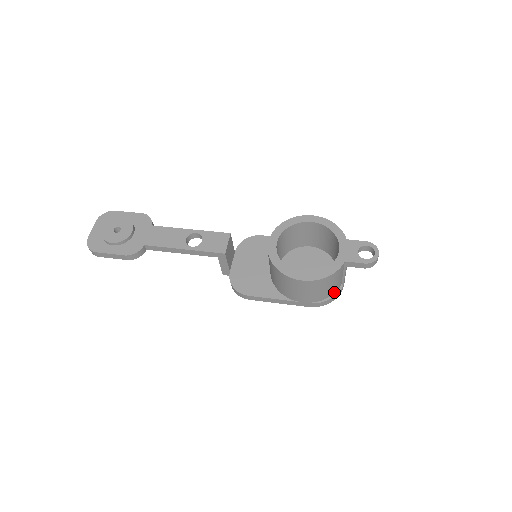
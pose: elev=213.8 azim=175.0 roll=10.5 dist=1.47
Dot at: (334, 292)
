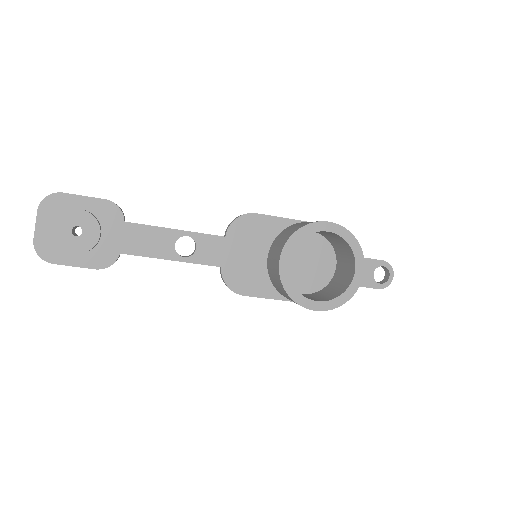
Dot at: occluded
